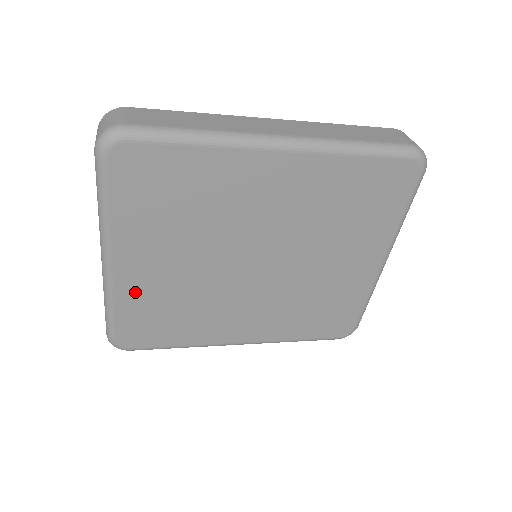
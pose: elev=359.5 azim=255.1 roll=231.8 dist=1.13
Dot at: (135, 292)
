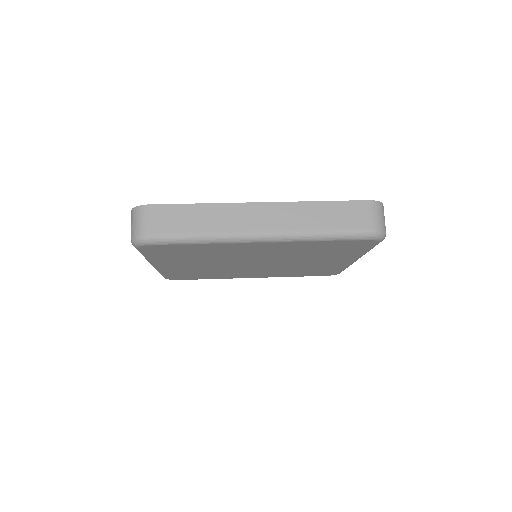
Dot at: (174, 270)
